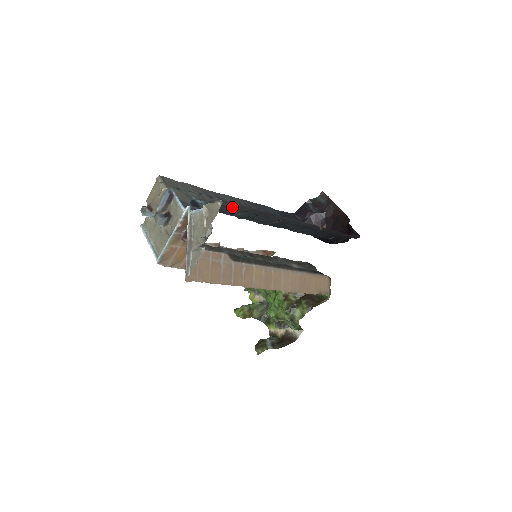
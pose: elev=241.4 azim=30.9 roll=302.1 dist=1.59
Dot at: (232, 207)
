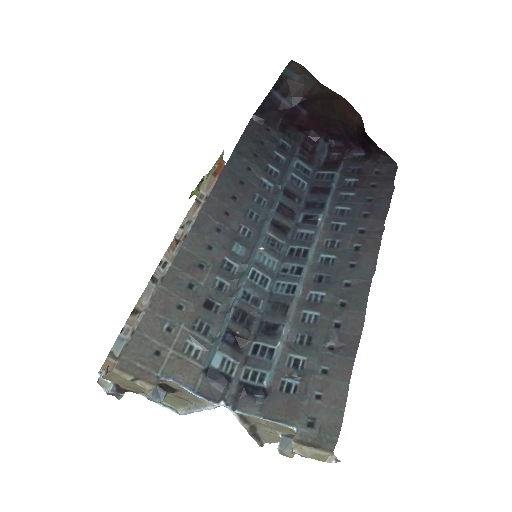
Dot at: (321, 405)
